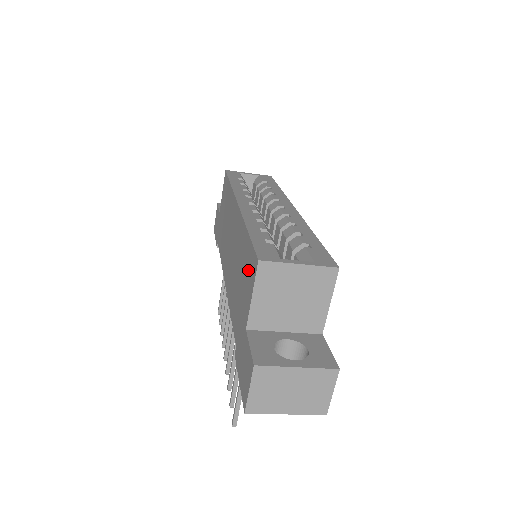
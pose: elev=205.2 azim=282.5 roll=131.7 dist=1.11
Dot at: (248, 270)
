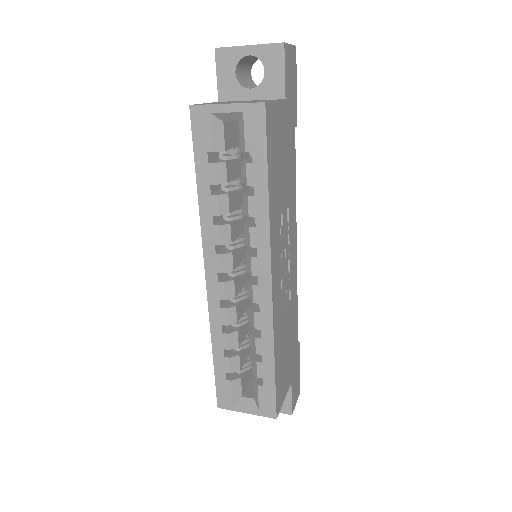
Dot at: occluded
